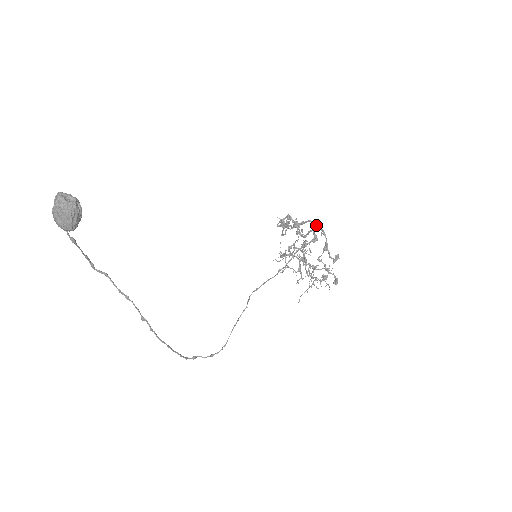
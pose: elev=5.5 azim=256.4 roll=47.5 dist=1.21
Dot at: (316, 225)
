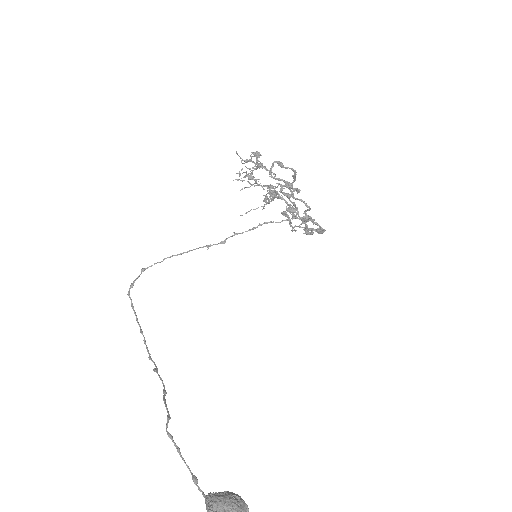
Dot at: (323, 232)
